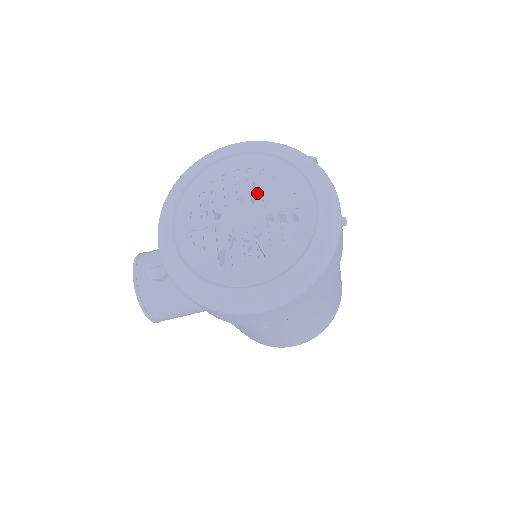
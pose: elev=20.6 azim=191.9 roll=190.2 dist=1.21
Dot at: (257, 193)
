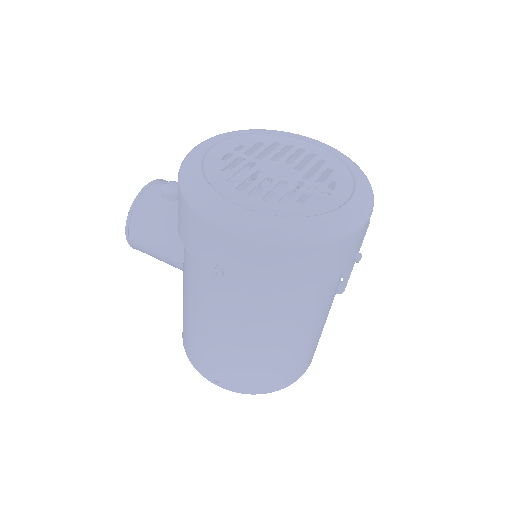
Dot at: (305, 167)
